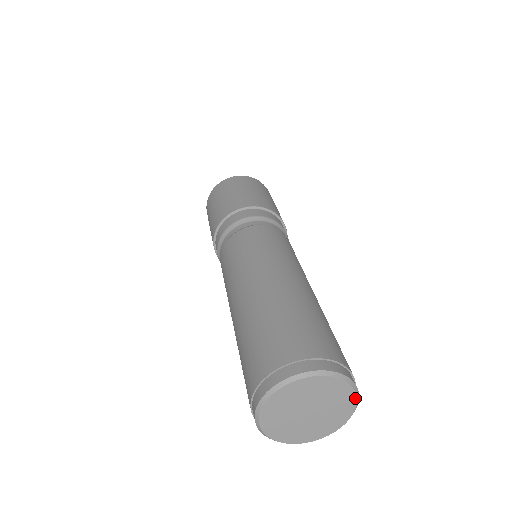
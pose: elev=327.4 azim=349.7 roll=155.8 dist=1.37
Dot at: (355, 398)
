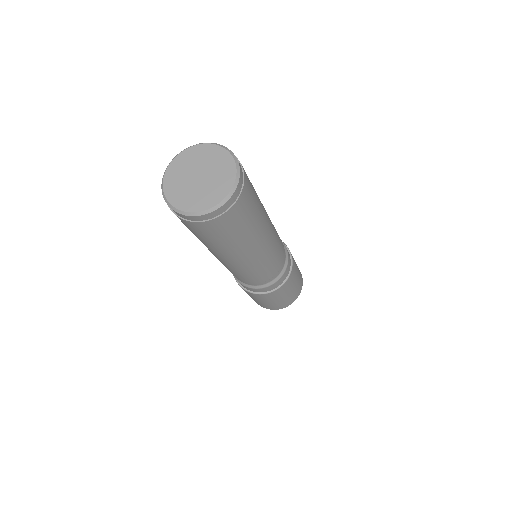
Dot at: (235, 165)
